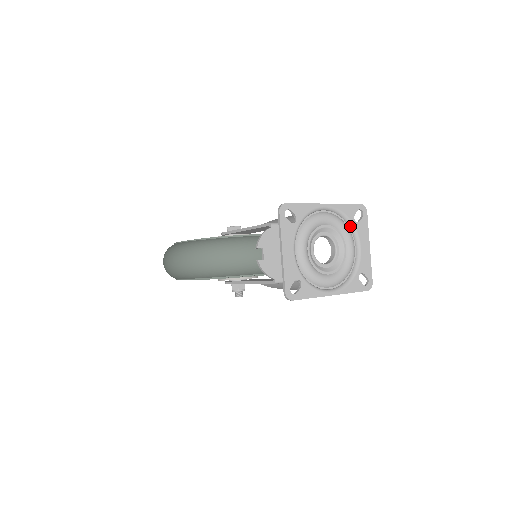
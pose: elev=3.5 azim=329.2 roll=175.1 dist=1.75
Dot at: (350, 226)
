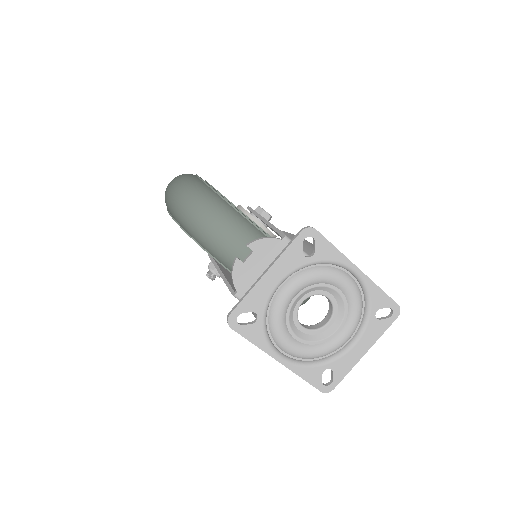
Dot at: (365, 315)
